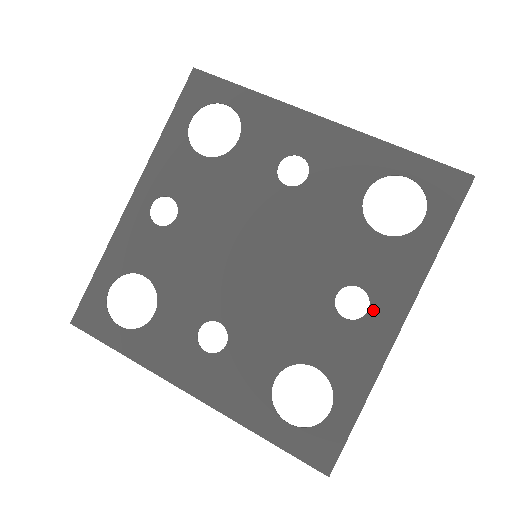
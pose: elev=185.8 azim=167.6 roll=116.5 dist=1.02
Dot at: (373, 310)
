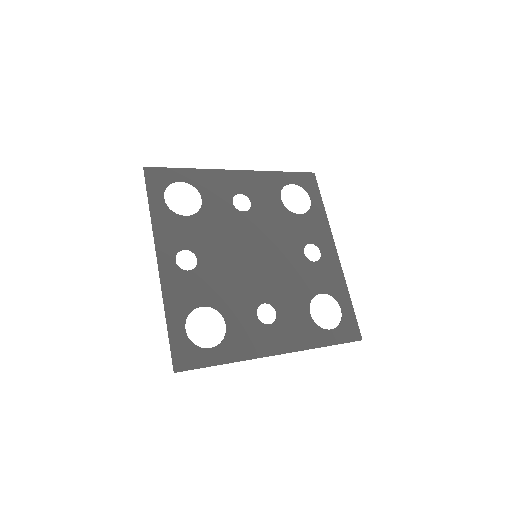
Dot at: (322, 251)
